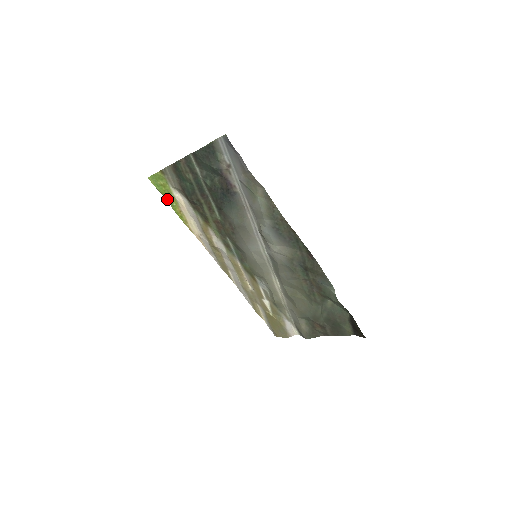
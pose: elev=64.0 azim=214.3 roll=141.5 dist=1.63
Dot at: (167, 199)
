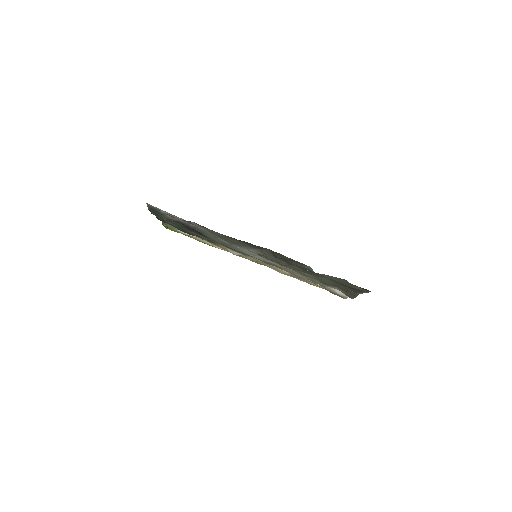
Dot at: occluded
